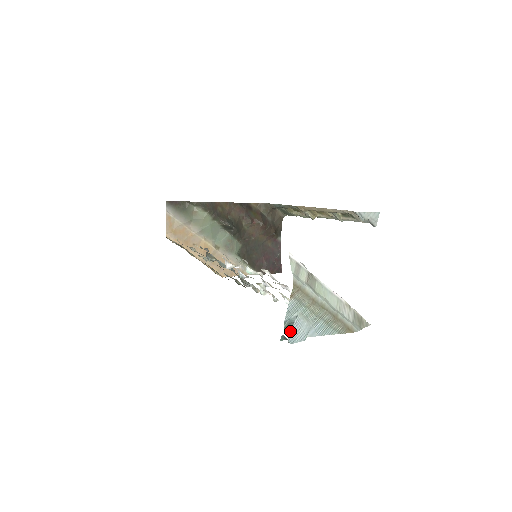
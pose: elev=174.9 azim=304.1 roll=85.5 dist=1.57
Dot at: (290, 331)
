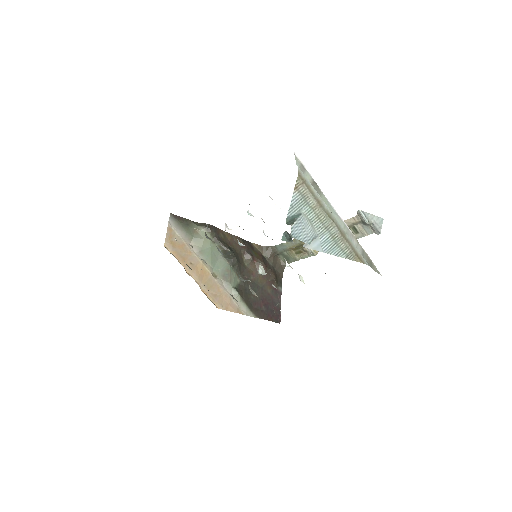
Dot at: (293, 223)
